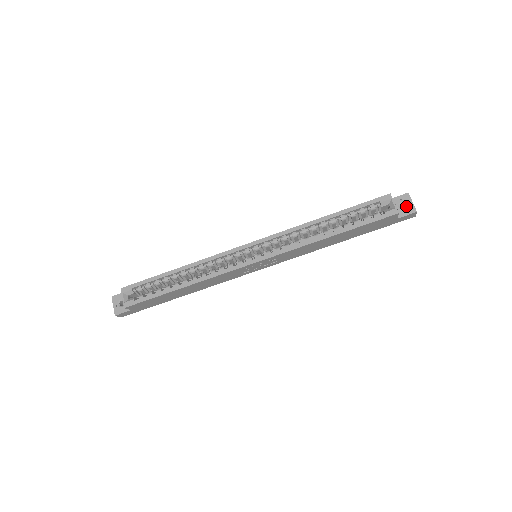
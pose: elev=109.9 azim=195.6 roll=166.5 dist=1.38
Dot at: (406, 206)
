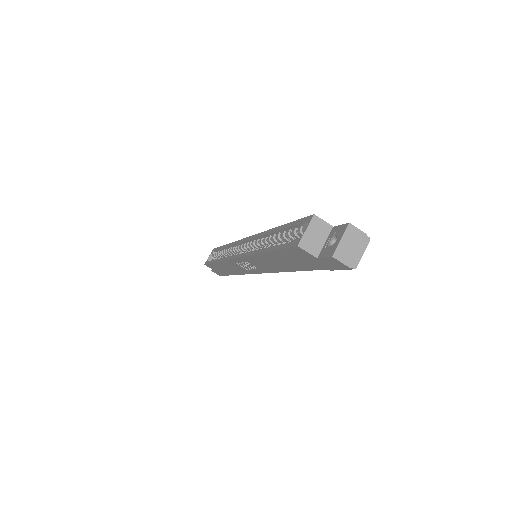
Dot at: (334, 243)
